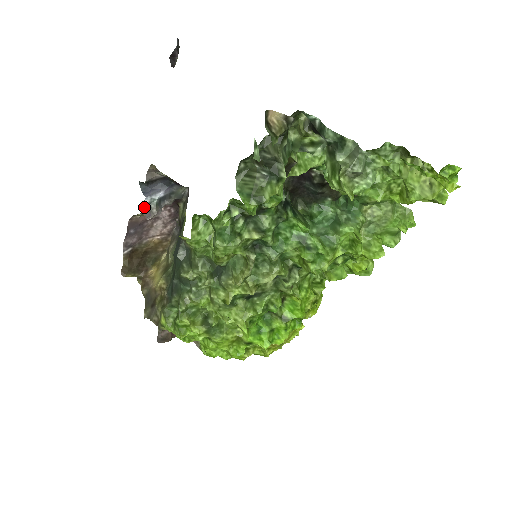
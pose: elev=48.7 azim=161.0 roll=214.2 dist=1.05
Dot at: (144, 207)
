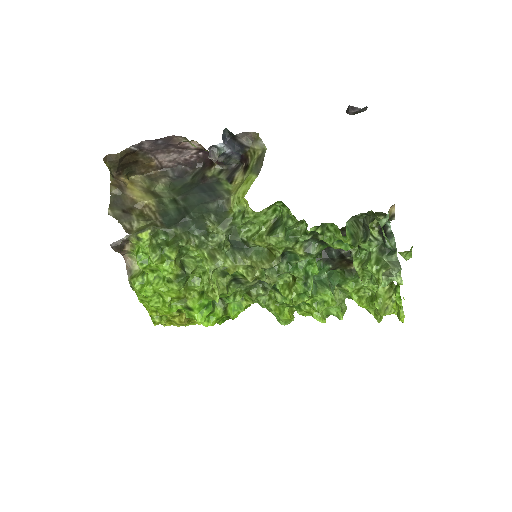
Dot at: (212, 146)
